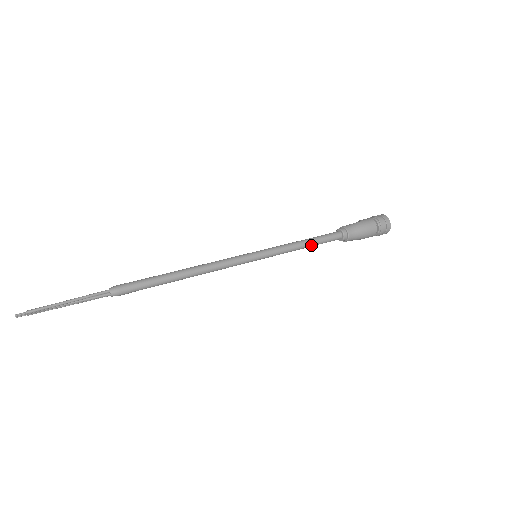
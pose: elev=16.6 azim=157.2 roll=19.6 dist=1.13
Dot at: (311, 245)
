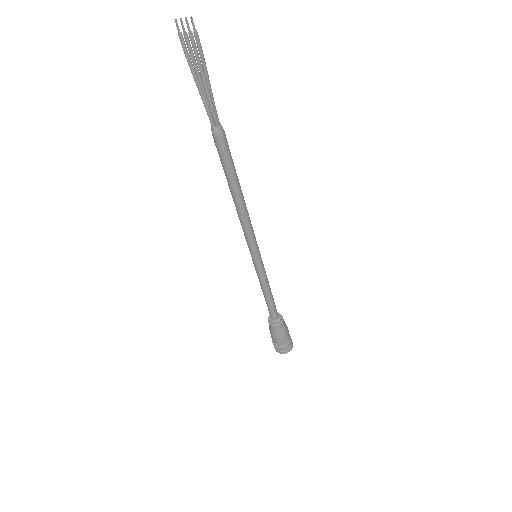
Dot at: (270, 298)
